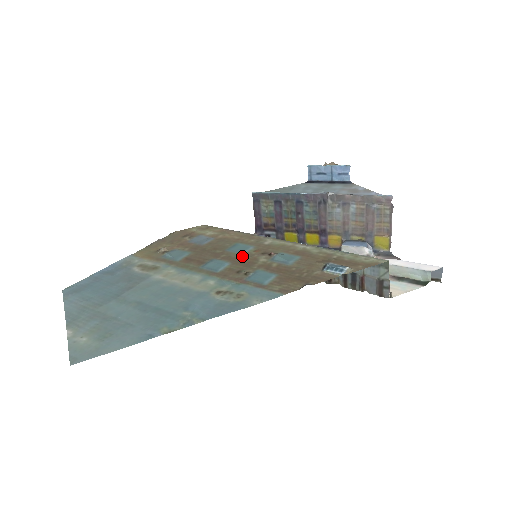
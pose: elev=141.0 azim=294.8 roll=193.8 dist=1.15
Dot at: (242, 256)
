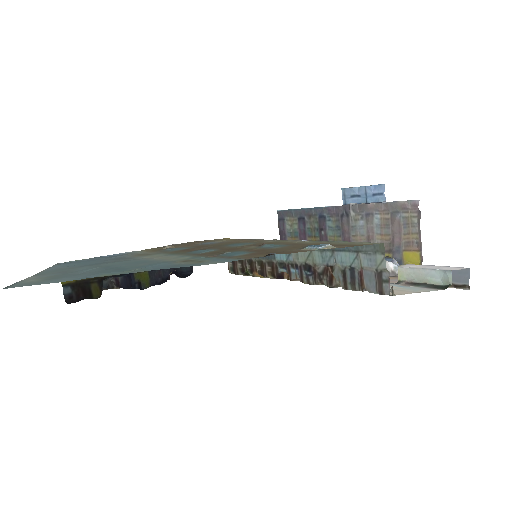
Dot at: (233, 247)
